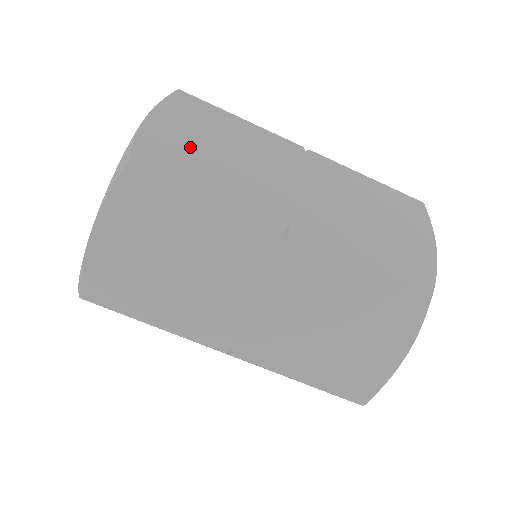
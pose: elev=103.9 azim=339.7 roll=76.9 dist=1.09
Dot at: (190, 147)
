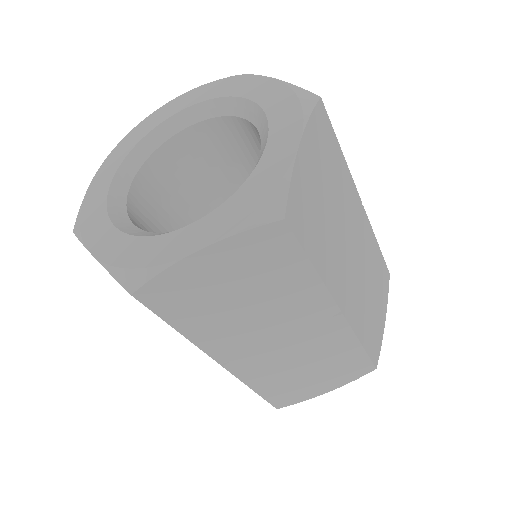
Dot at: (317, 197)
